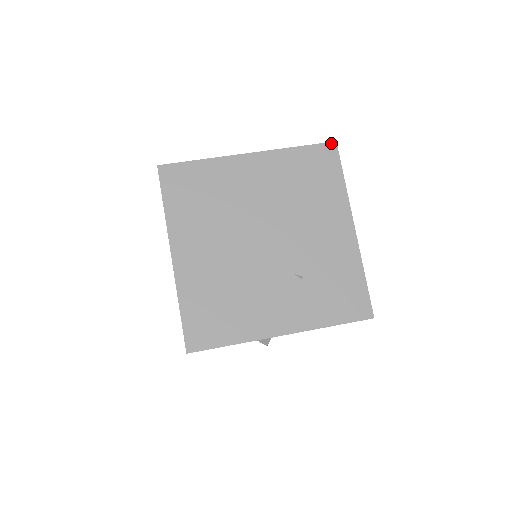
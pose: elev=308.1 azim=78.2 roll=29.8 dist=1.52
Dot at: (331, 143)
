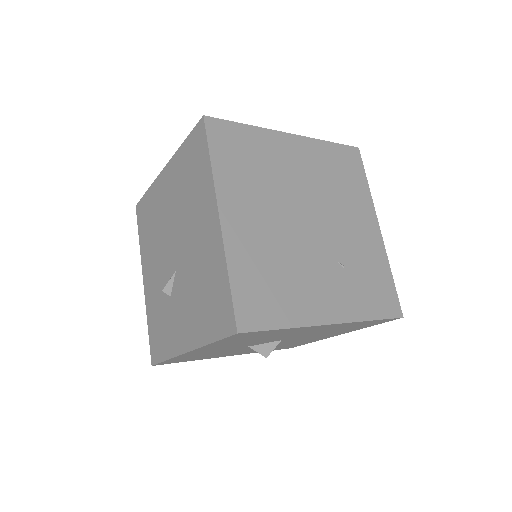
Dot at: (355, 148)
